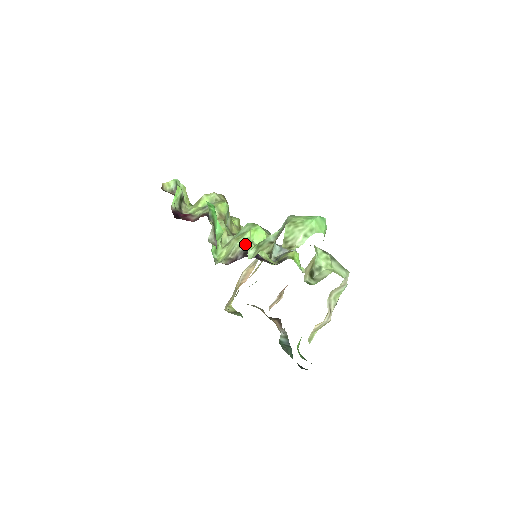
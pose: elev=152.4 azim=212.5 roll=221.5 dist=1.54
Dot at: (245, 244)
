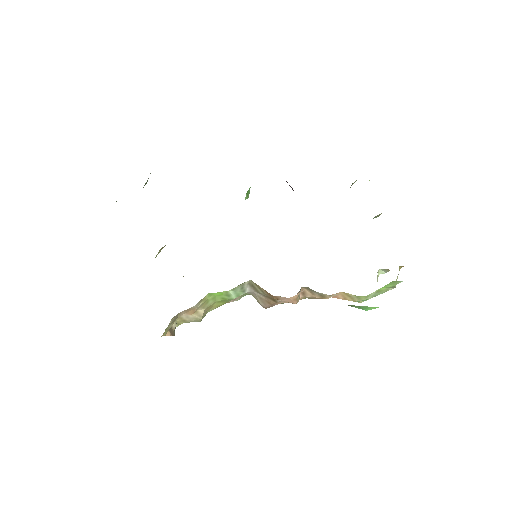
Dot at: occluded
